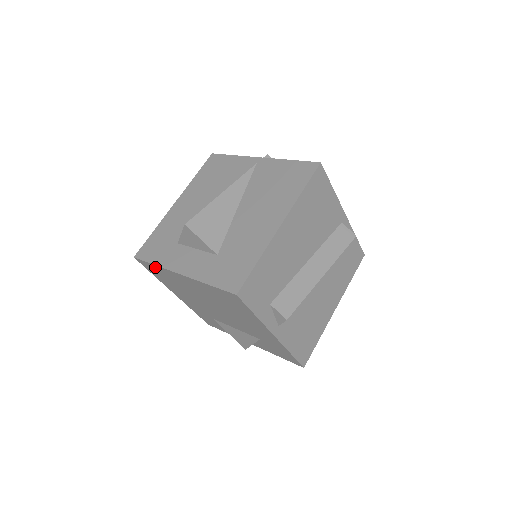
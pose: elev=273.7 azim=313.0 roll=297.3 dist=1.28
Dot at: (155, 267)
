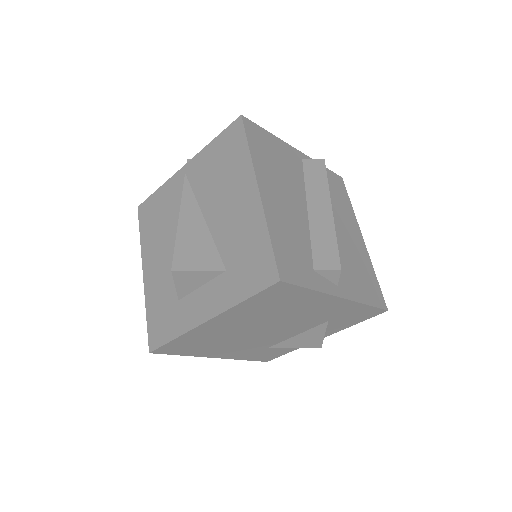
Dot at: (177, 341)
